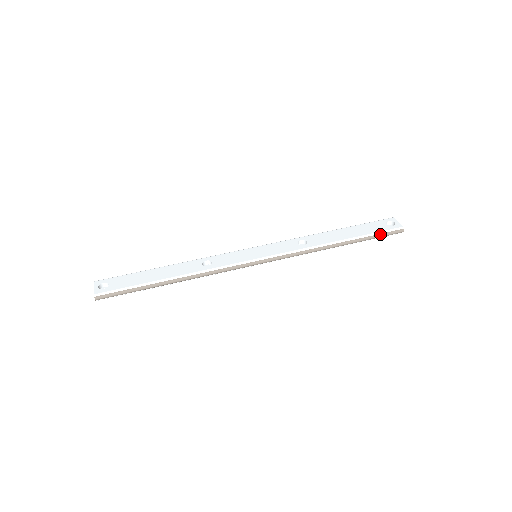
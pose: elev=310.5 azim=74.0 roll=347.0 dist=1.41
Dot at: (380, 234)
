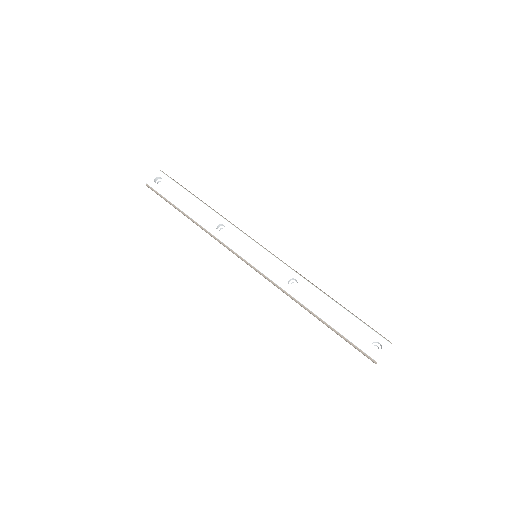
Dot at: (353, 344)
